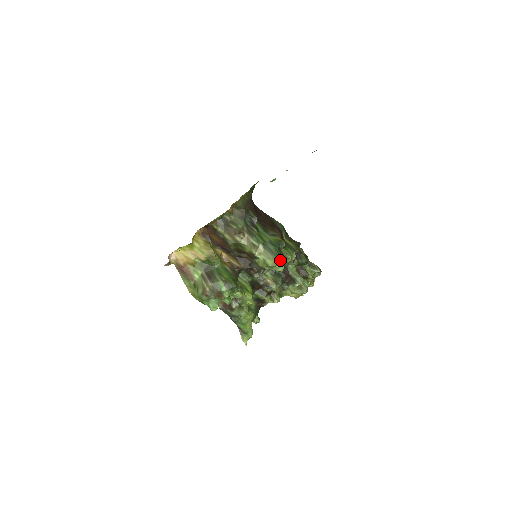
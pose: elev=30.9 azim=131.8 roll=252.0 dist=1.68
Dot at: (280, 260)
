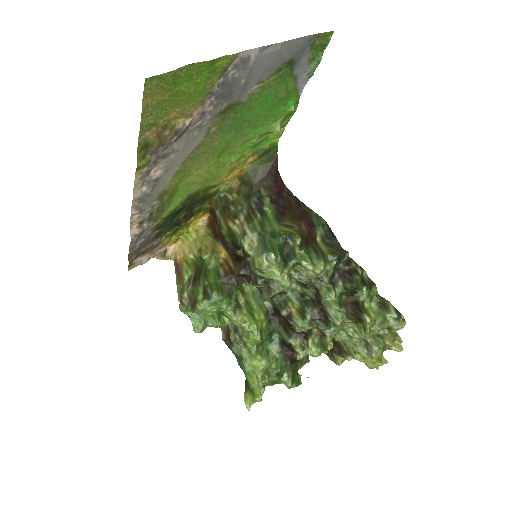
Dot at: (273, 260)
